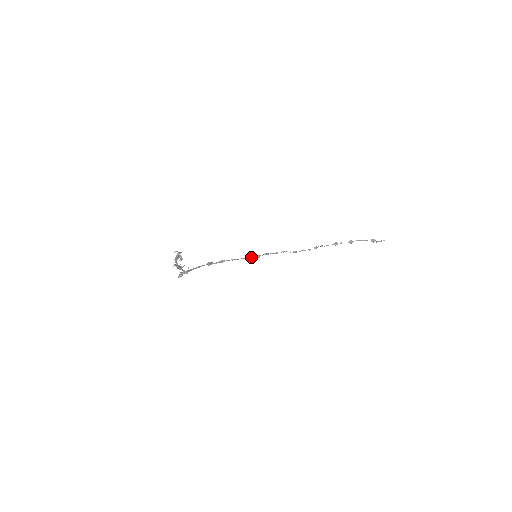
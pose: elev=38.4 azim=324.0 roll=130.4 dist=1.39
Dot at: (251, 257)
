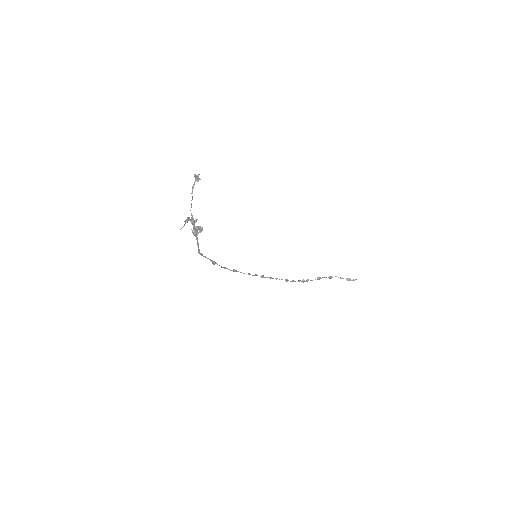
Dot at: (249, 274)
